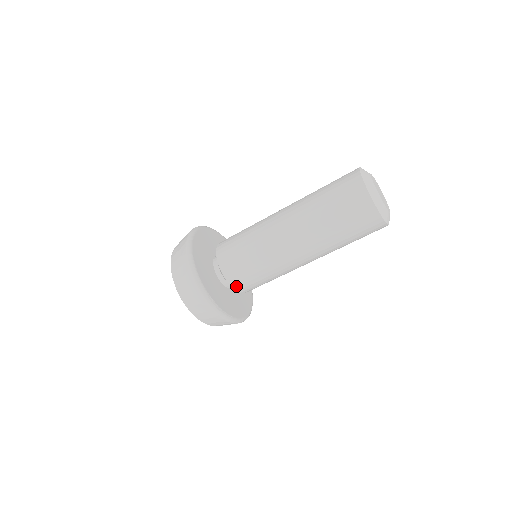
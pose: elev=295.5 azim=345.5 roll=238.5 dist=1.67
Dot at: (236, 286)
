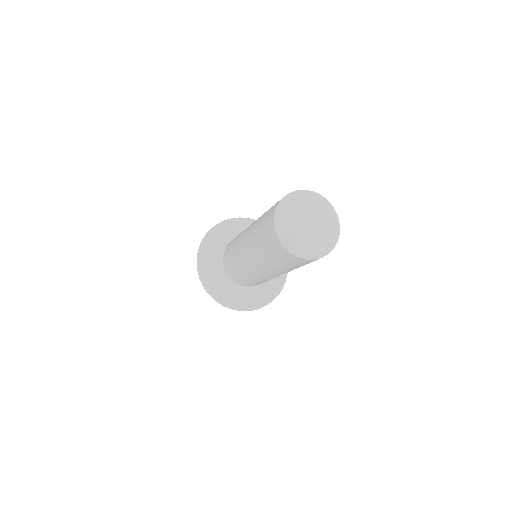
Dot at: occluded
